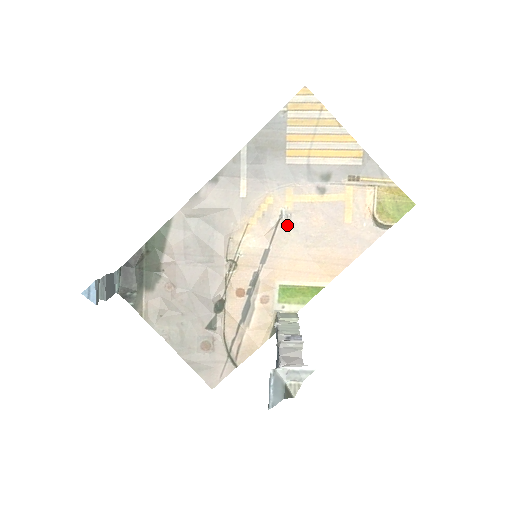
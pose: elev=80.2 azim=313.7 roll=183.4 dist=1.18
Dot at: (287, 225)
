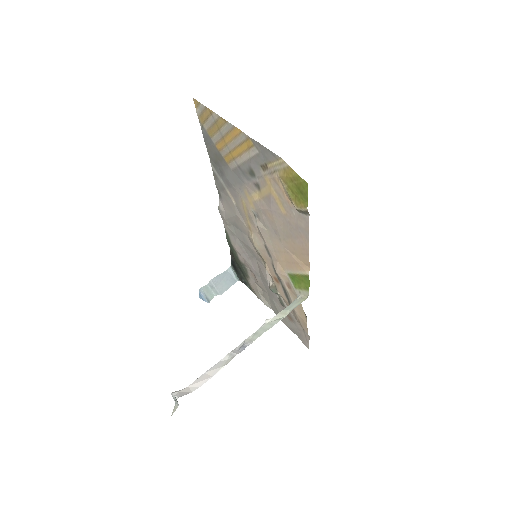
Dot at: (261, 223)
